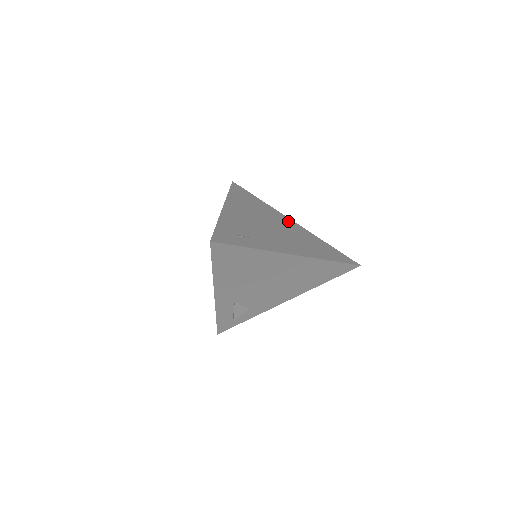
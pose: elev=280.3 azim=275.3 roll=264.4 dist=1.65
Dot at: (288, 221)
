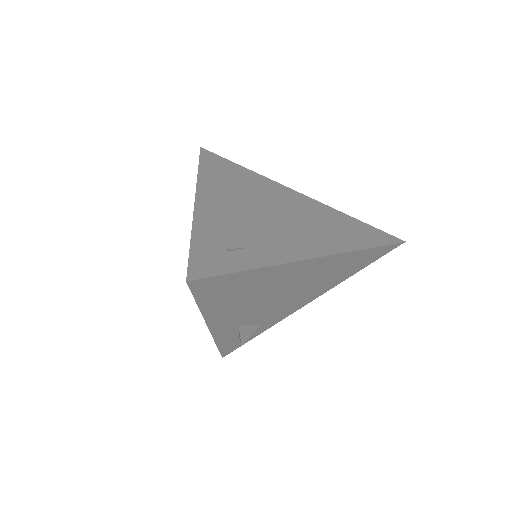
Dot at: (291, 194)
